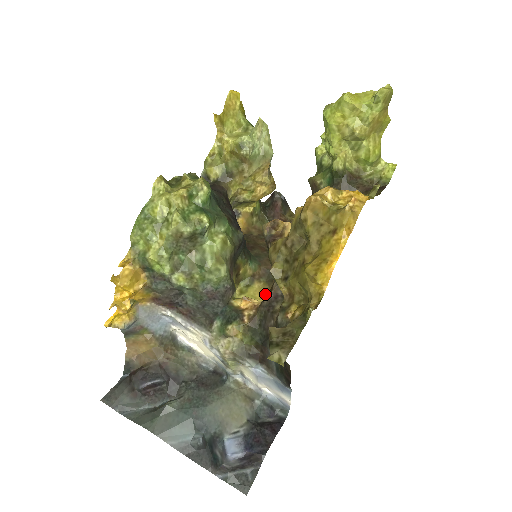
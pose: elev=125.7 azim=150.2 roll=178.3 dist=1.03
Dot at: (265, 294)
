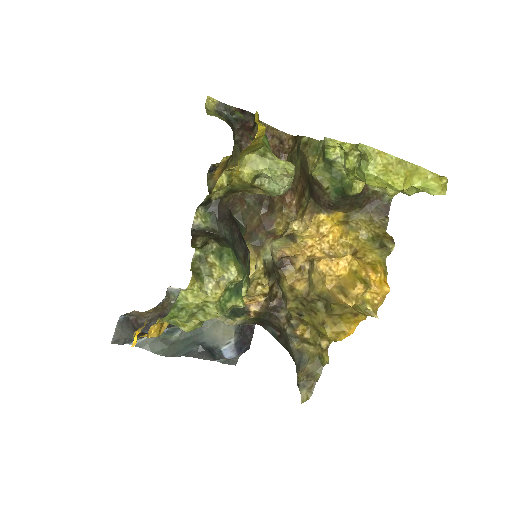
Dot at: (251, 258)
